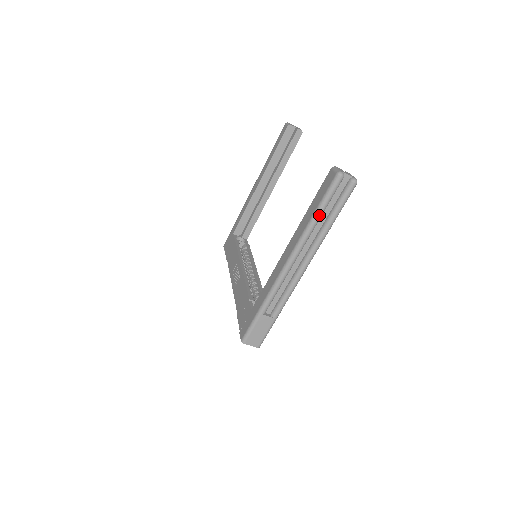
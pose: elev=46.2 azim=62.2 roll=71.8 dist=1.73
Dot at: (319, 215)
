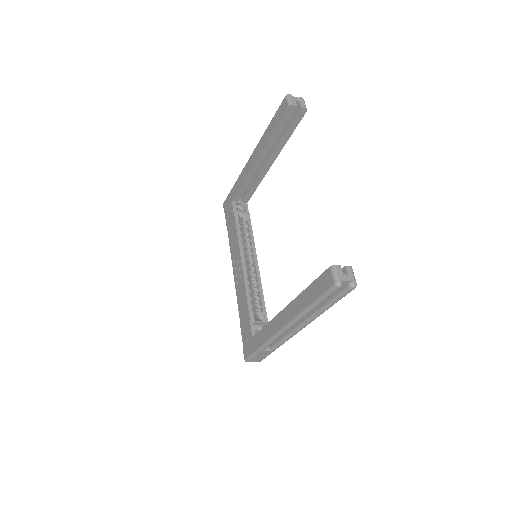
Dot at: (315, 307)
